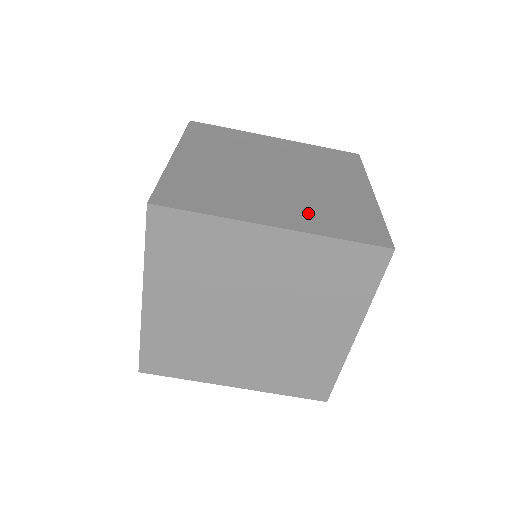
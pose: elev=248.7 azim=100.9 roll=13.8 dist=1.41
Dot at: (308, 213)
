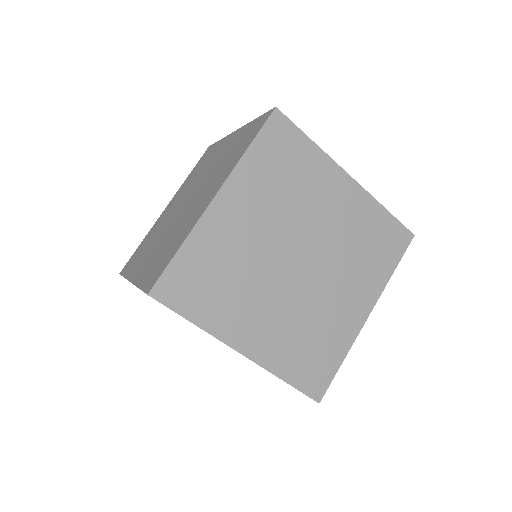
Dot at: (284, 339)
